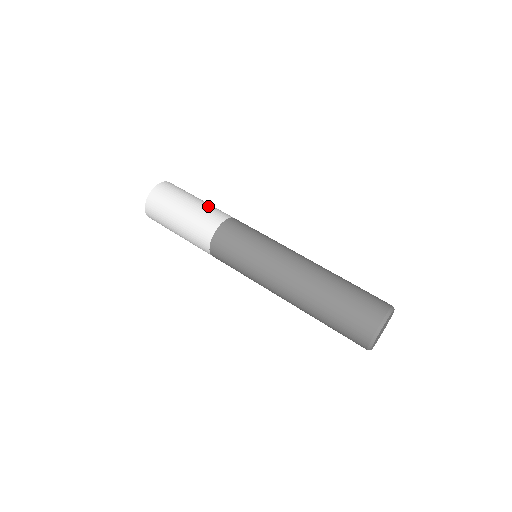
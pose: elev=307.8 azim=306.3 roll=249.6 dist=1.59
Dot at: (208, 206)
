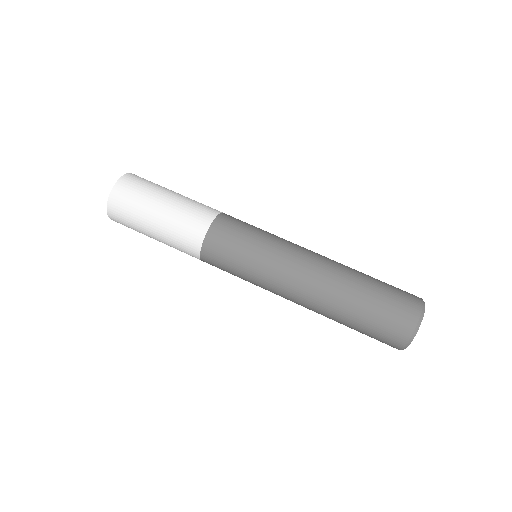
Dot at: (180, 213)
